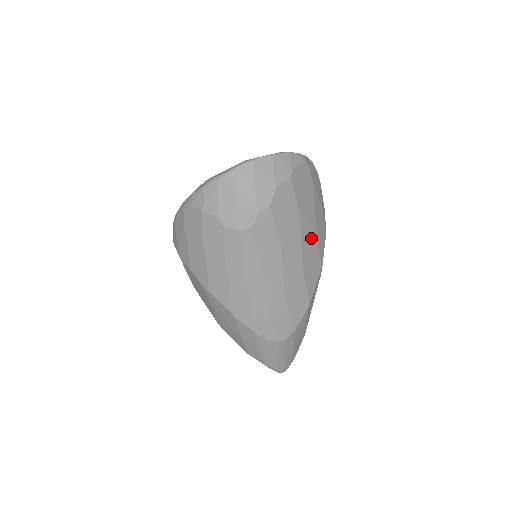
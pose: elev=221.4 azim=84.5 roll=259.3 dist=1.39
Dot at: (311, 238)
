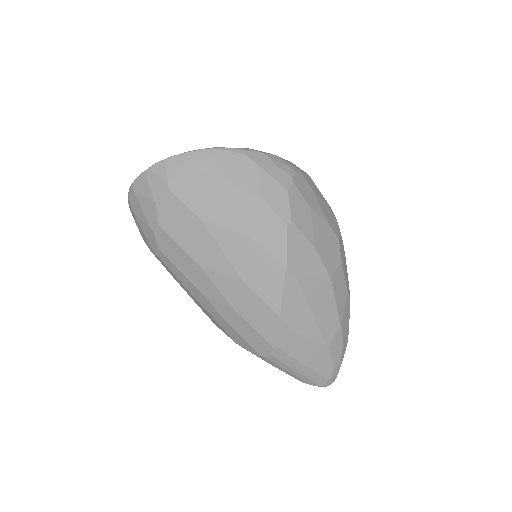
Dot at: (242, 242)
